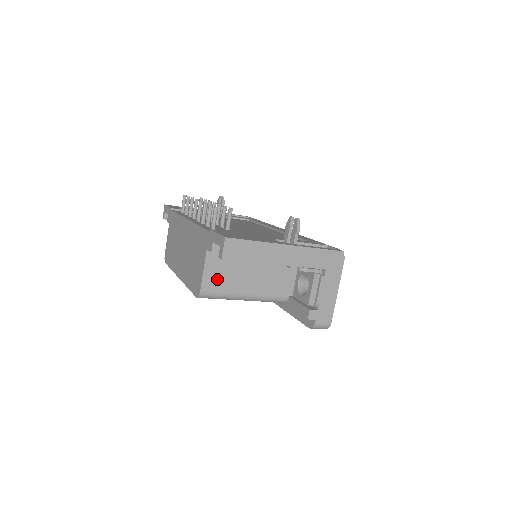
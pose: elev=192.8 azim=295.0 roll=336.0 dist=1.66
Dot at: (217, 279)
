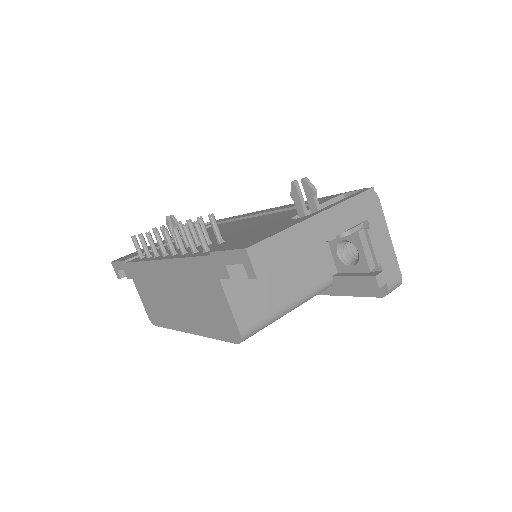
Dot at: (250, 307)
